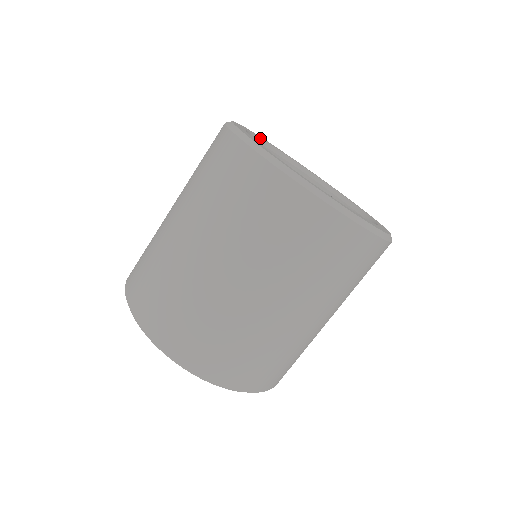
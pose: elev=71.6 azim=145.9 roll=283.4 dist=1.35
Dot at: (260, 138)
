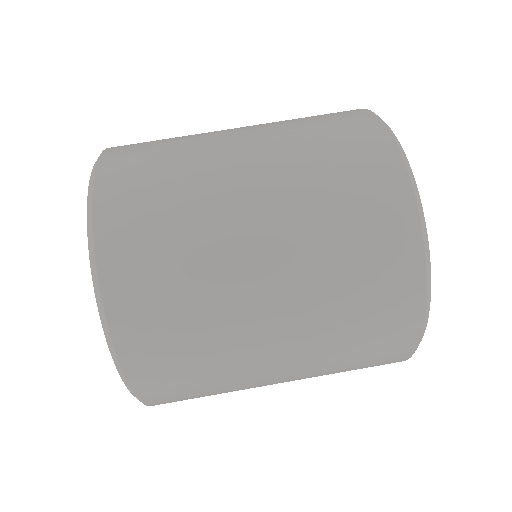
Dot at: occluded
